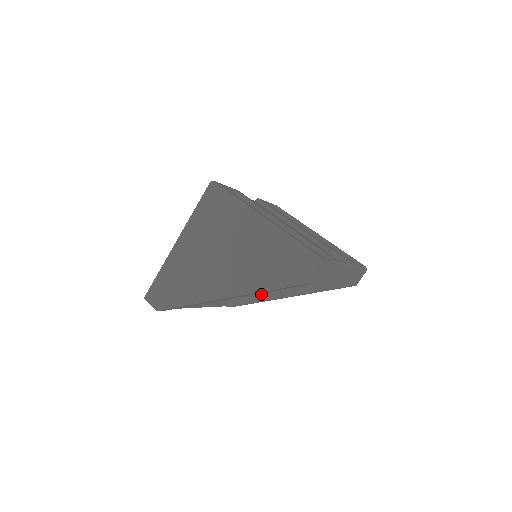
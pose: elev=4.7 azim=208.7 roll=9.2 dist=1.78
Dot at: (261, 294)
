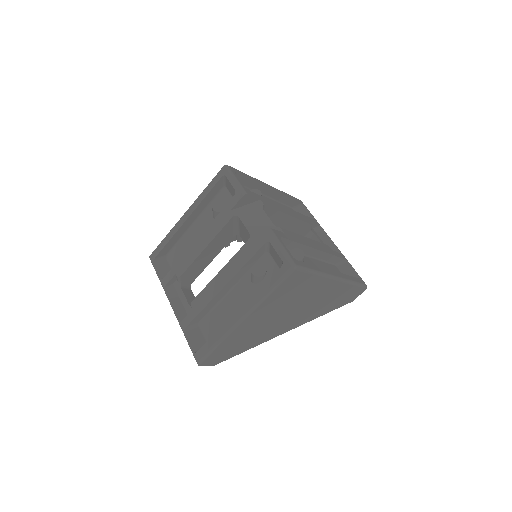
Dot at: occluded
